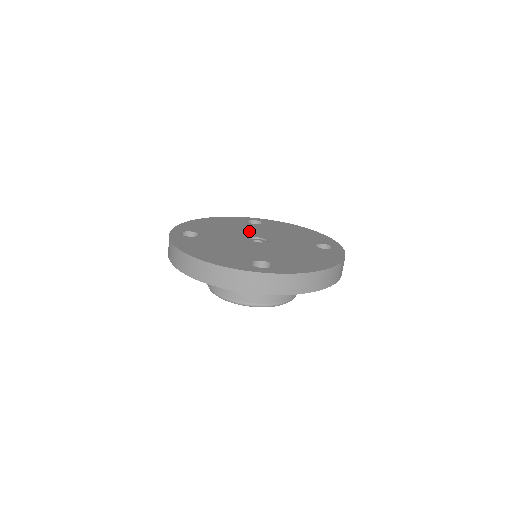
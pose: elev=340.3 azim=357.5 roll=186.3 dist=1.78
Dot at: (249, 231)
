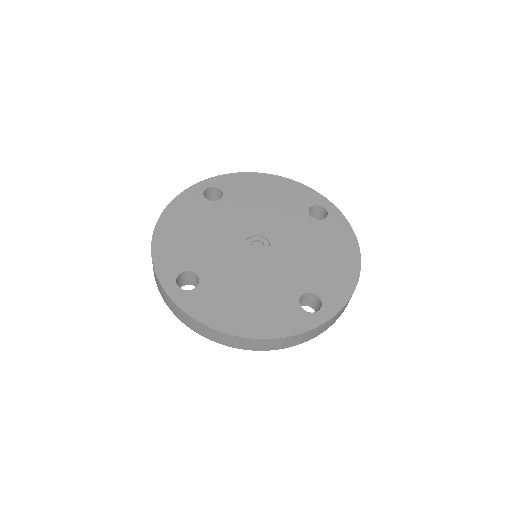
Dot at: (231, 225)
